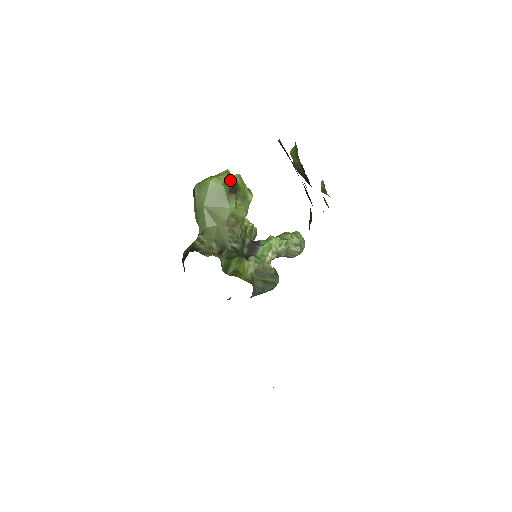
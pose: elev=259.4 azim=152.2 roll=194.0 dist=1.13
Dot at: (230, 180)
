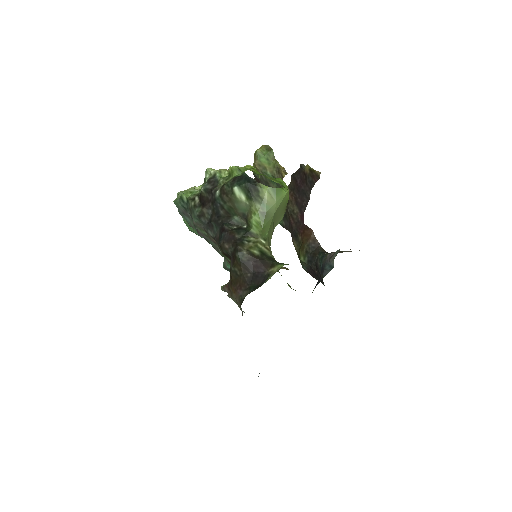
Dot at: occluded
